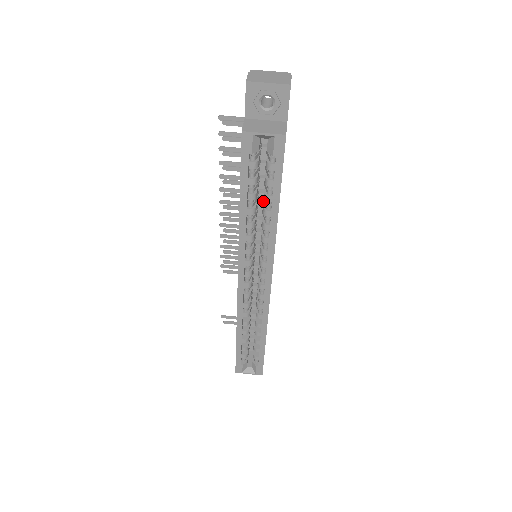
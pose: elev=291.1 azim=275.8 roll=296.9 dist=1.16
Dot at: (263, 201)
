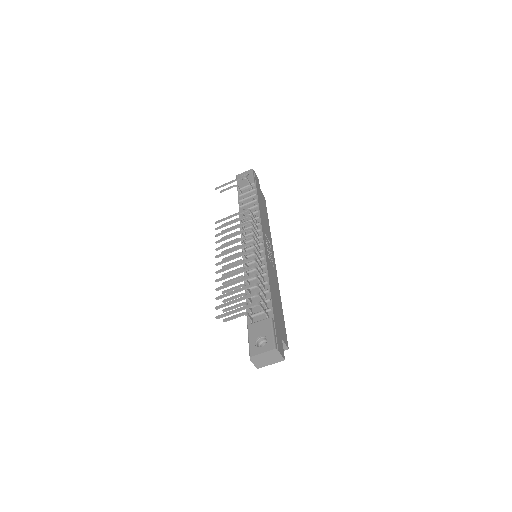
Dot at: occluded
